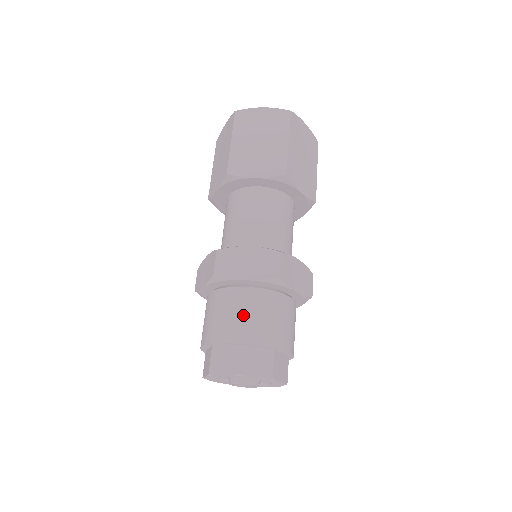
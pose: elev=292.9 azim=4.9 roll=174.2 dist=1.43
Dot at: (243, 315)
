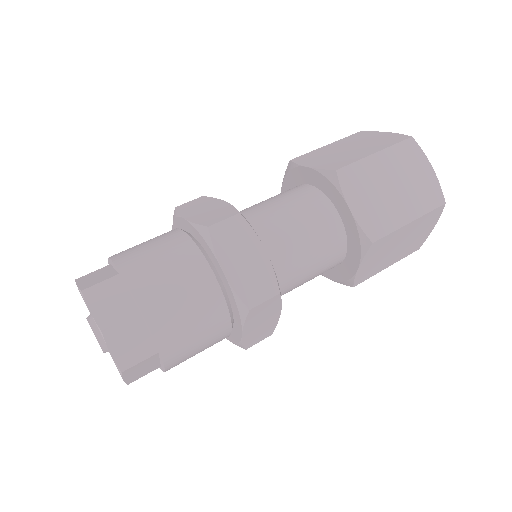
Dot at: (178, 293)
